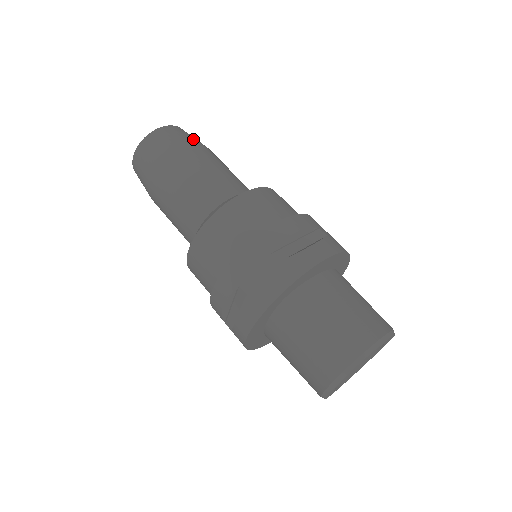
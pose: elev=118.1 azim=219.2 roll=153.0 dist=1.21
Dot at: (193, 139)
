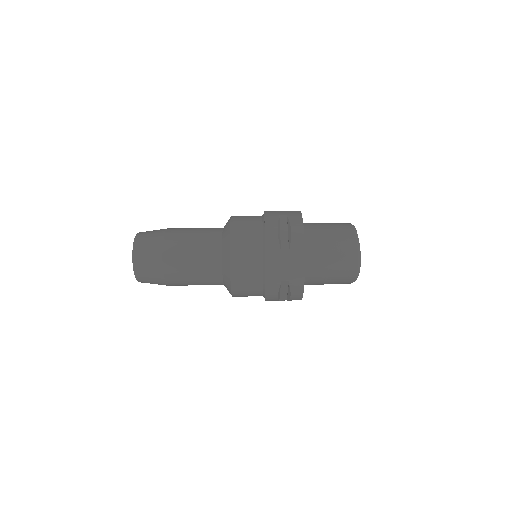
Dot at: (156, 234)
